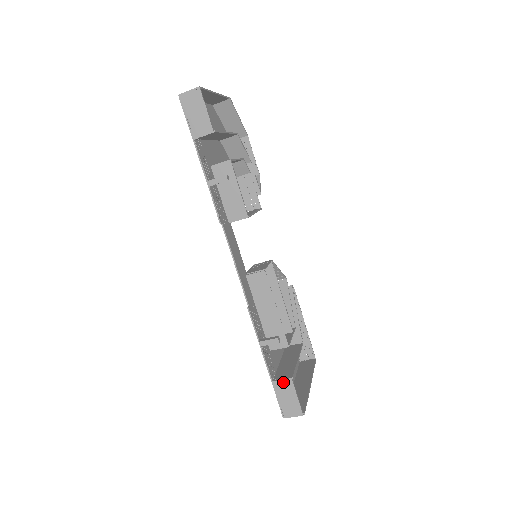
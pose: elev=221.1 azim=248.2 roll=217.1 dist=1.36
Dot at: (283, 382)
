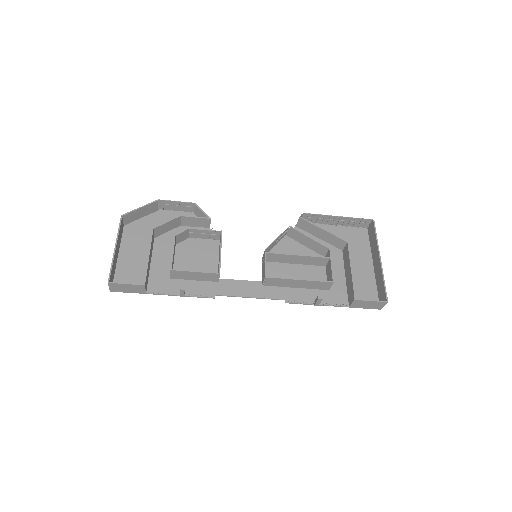
Dot at: (354, 304)
